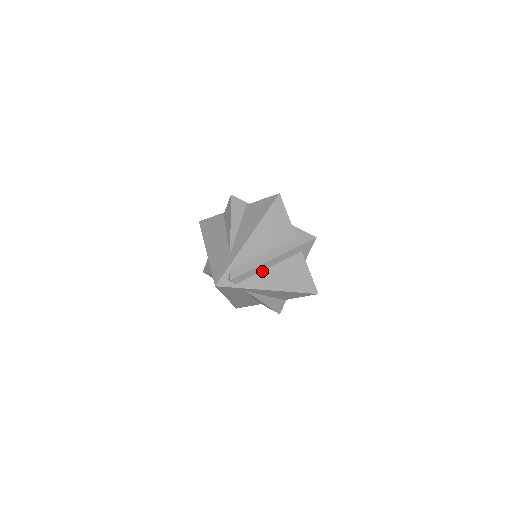
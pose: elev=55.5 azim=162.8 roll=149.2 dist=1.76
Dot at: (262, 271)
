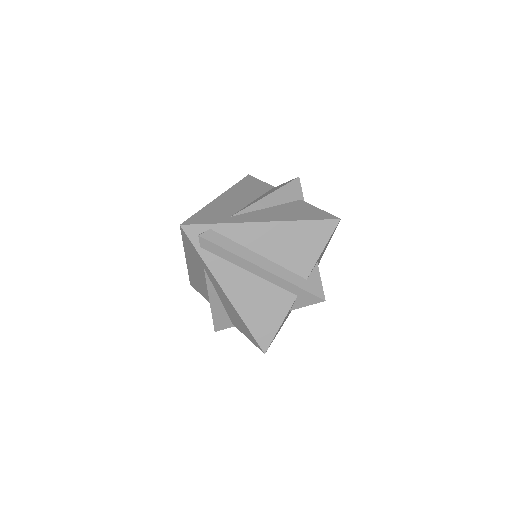
Dot at: (239, 267)
